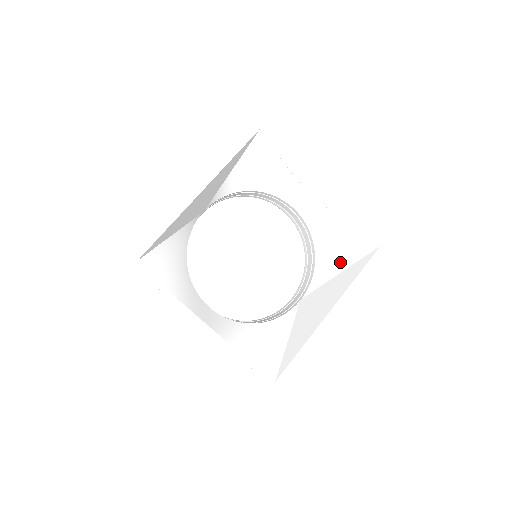
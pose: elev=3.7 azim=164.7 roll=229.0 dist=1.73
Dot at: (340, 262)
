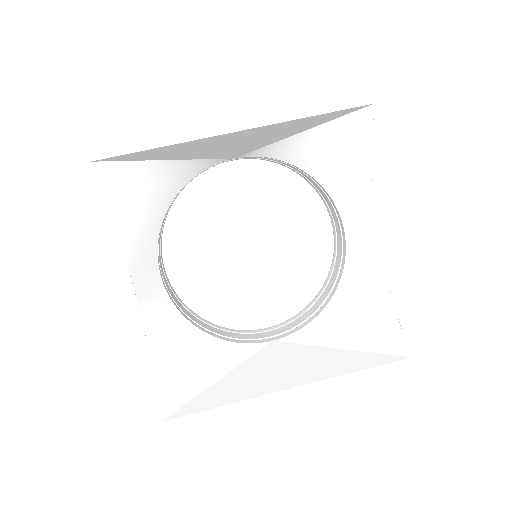
Dot at: (349, 335)
